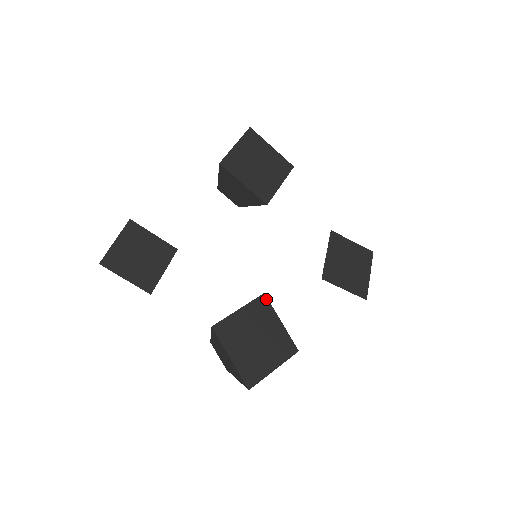
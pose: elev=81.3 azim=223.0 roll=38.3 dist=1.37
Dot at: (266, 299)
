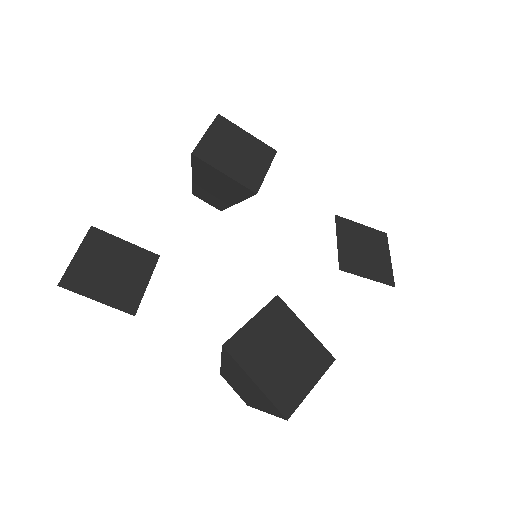
Dot at: (281, 302)
